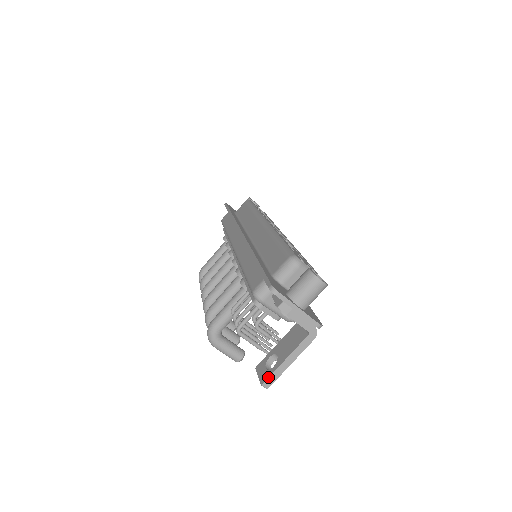
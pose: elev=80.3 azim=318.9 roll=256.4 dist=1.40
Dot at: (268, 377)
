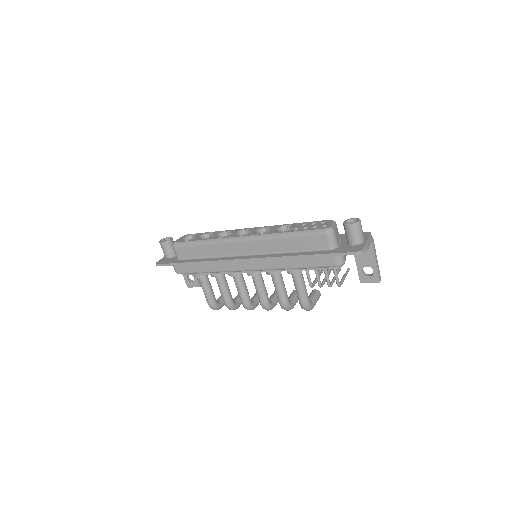
Dot at: (379, 277)
